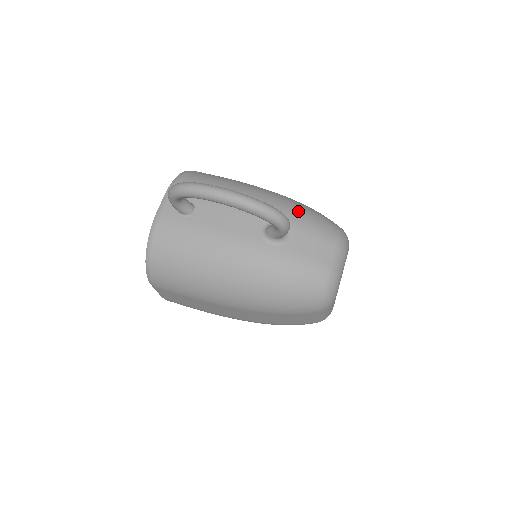
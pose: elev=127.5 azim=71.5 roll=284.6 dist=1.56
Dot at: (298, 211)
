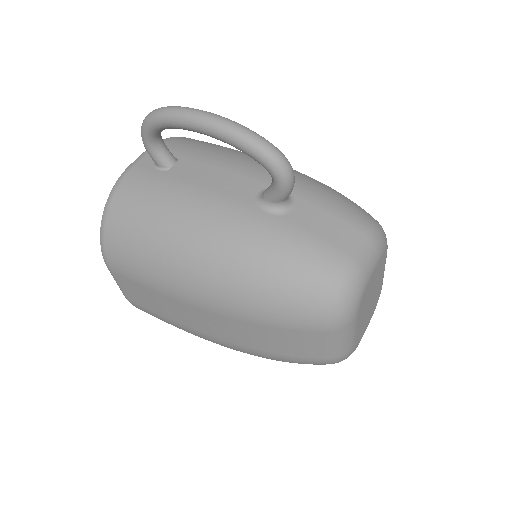
Dot at: (316, 184)
